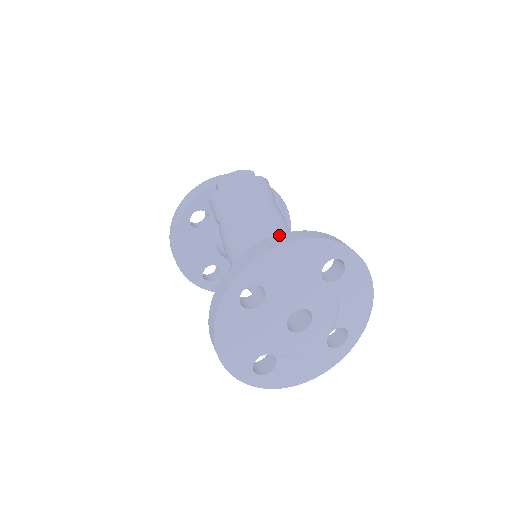
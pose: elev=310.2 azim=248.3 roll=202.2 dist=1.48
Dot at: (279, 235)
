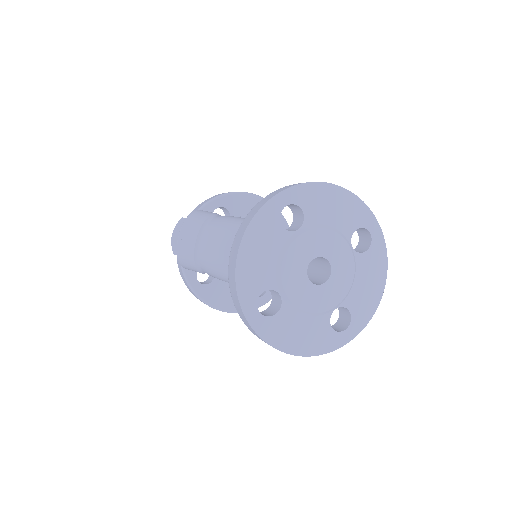
Dot at: (231, 250)
